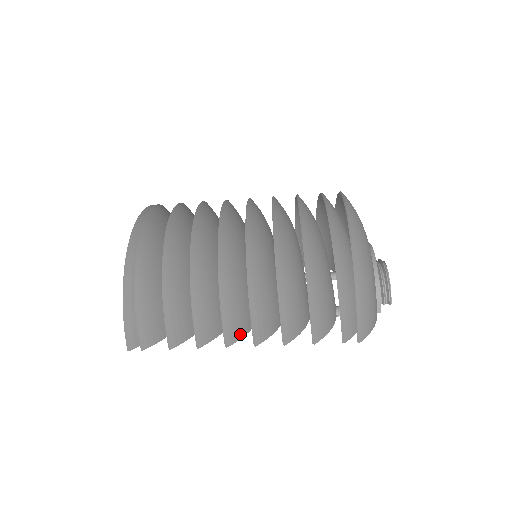
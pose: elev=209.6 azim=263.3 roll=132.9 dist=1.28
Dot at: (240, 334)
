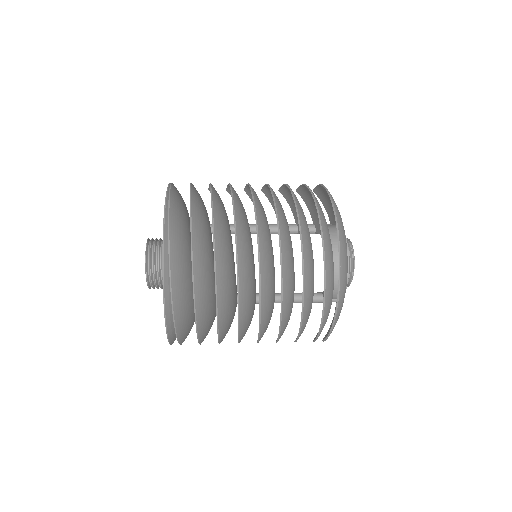
Dot at: occluded
